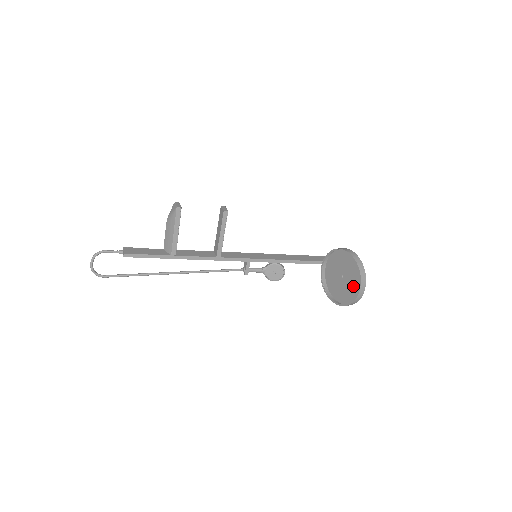
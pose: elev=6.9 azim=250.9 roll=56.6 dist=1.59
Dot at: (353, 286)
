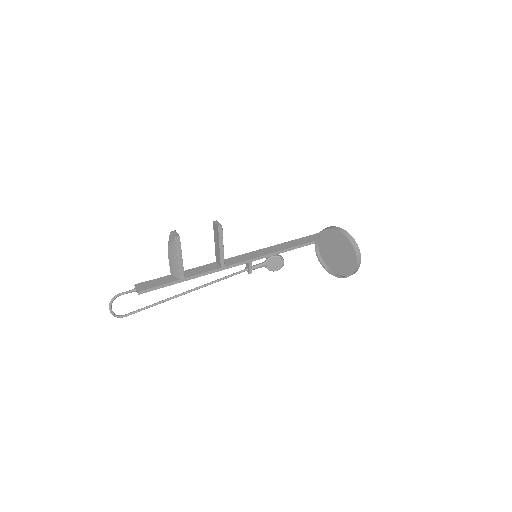
Dot at: (349, 259)
